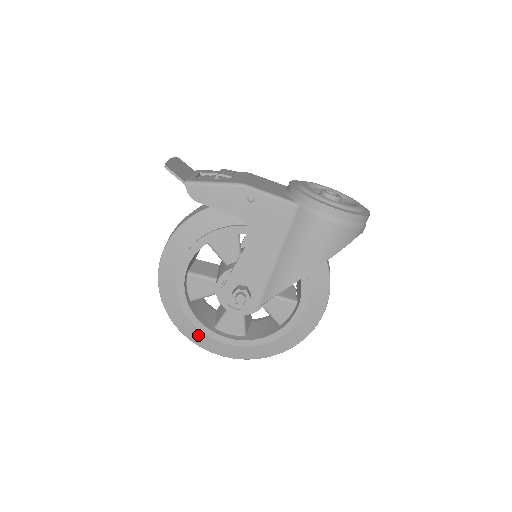
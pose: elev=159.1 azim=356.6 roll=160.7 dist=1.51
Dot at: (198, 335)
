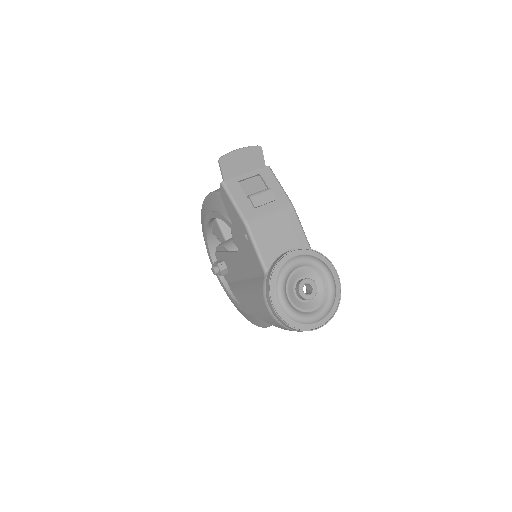
Dot at: occluded
